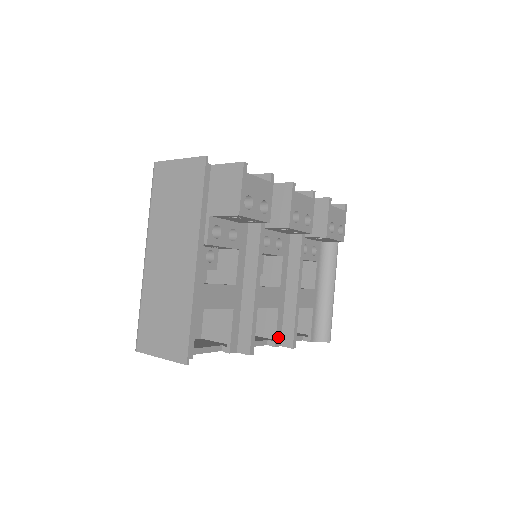
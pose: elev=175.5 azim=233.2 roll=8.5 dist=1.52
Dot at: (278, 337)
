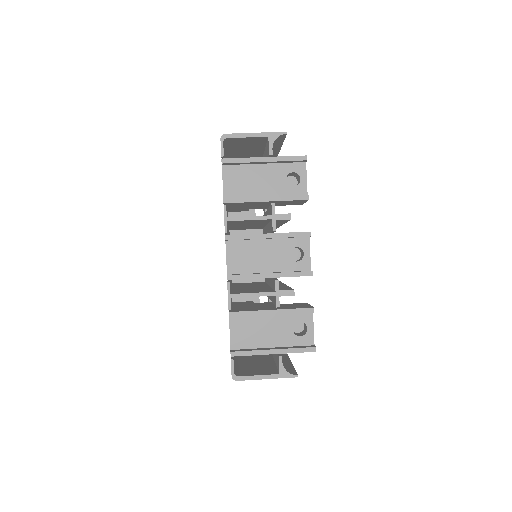
Dot at: occluded
